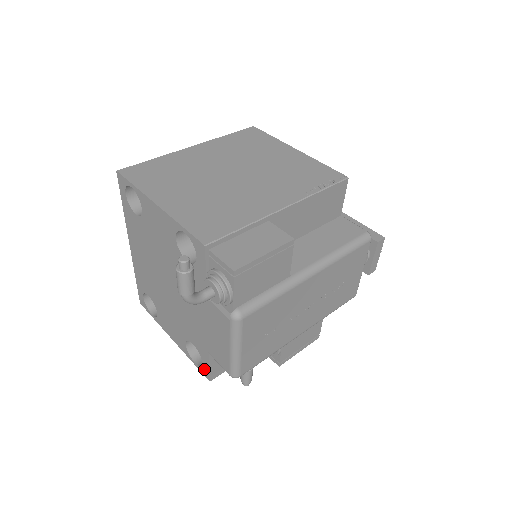
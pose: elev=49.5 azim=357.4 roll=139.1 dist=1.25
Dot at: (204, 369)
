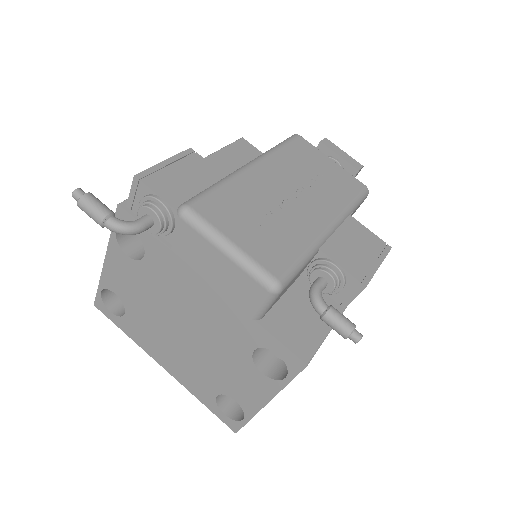
Dot at: (288, 360)
